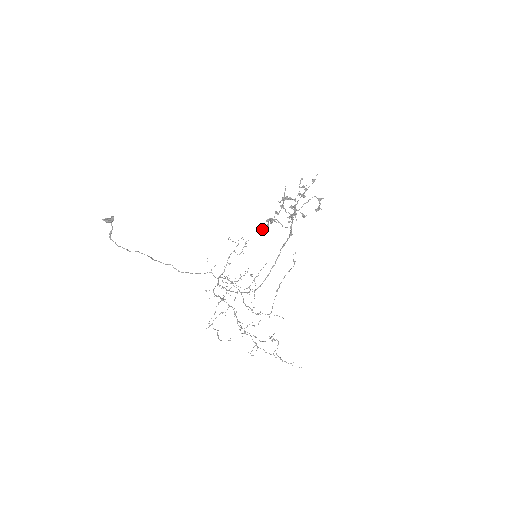
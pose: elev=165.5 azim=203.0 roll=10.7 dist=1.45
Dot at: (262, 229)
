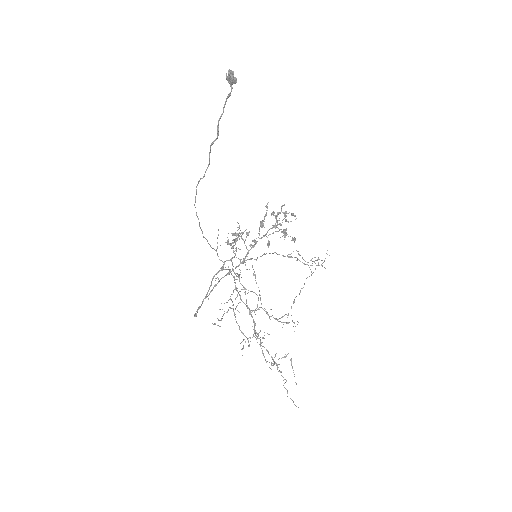
Dot at: (228, 240)
